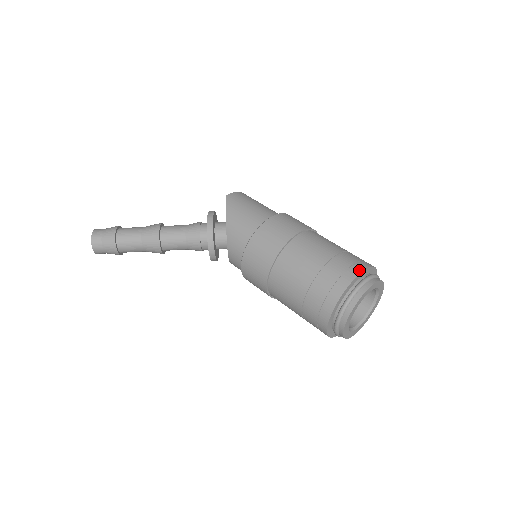
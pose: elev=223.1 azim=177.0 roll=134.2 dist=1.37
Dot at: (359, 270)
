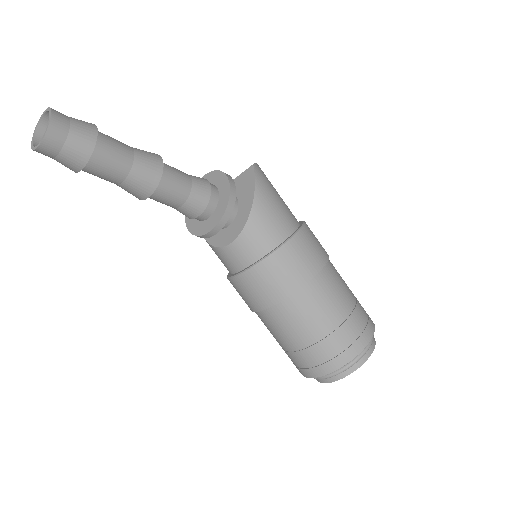
Dot at: (373, 326)
